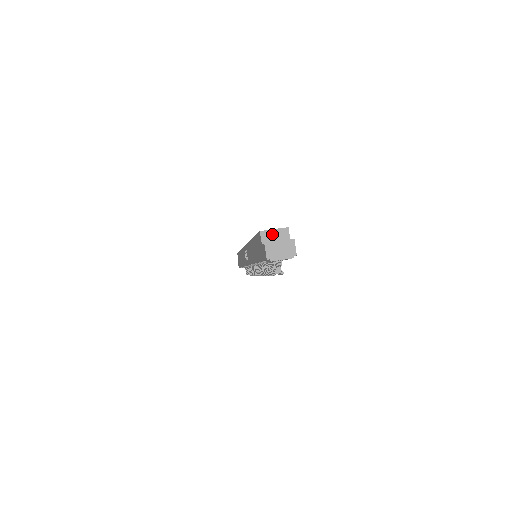
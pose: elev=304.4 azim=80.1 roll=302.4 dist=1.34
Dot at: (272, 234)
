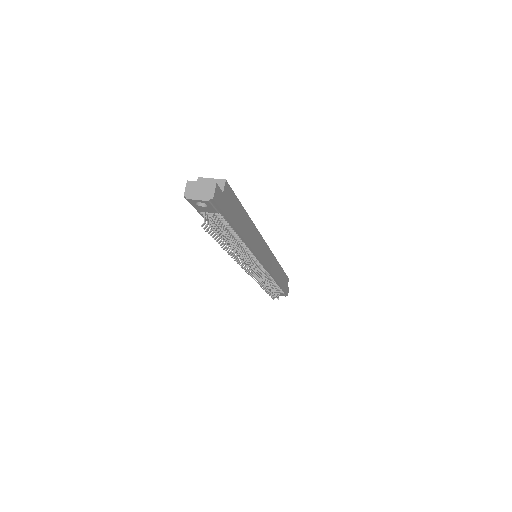
Dot at: occluded
